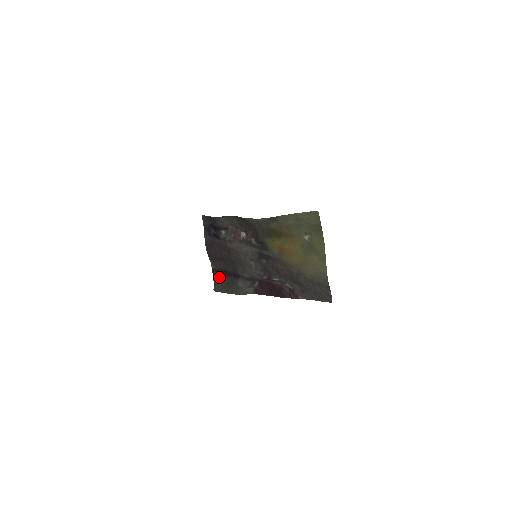
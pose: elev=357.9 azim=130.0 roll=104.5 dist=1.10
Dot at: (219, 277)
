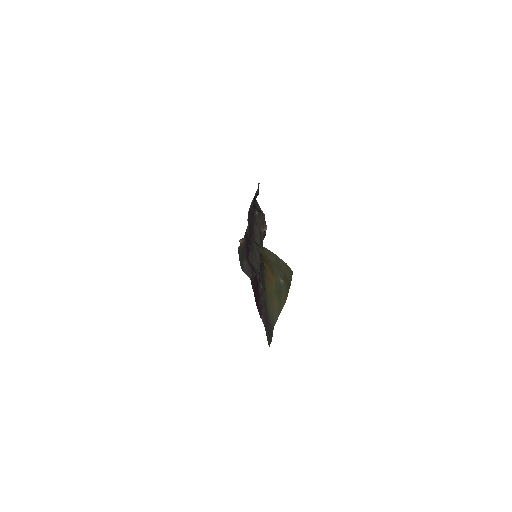
Dot at: (244, 242)
